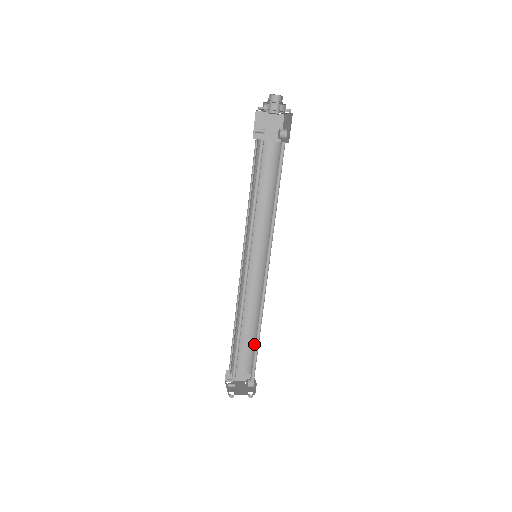
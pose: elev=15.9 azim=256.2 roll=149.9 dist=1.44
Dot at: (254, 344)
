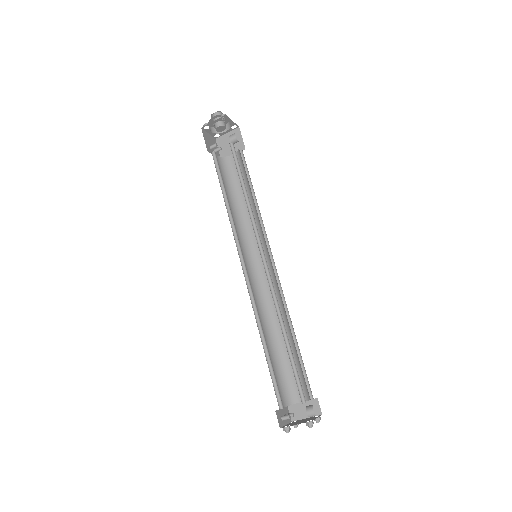
Dot at: (298, 358)
